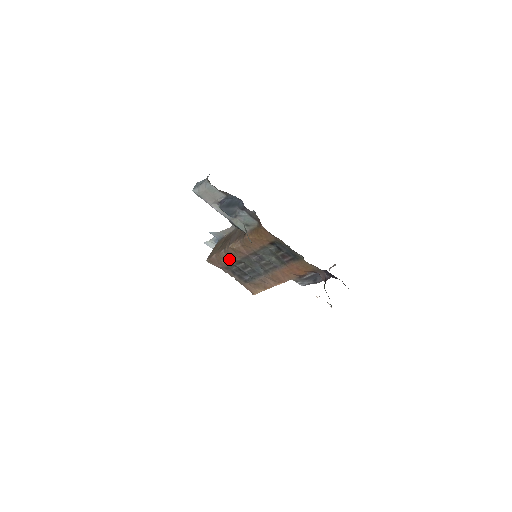
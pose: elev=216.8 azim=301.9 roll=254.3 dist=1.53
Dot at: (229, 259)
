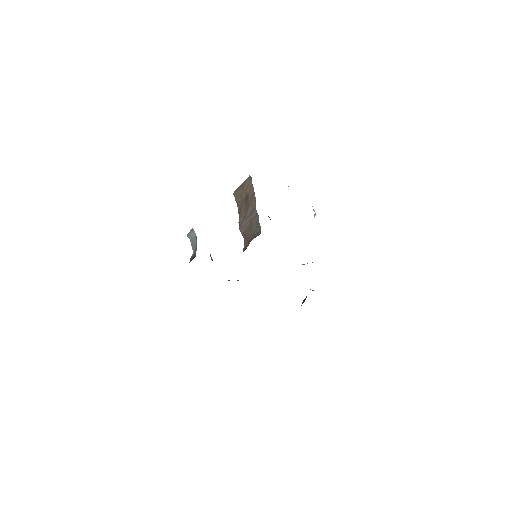
Dot at: occluded
